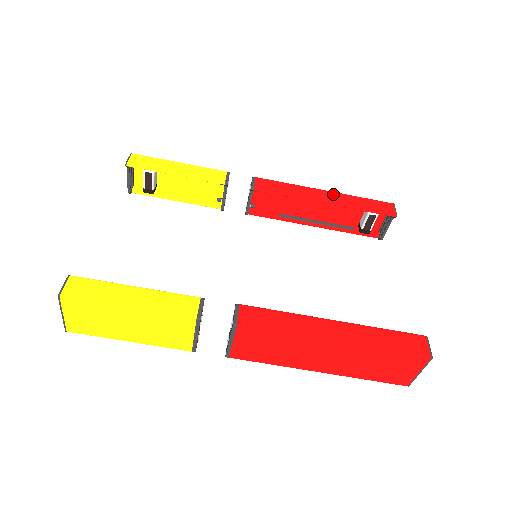
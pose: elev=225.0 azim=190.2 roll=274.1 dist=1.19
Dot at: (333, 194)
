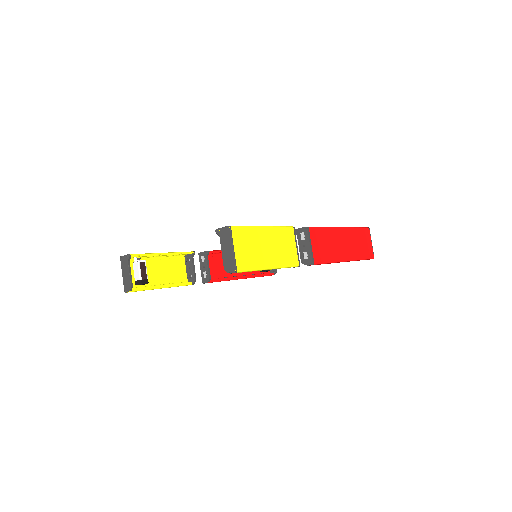
Dot at: occluded
